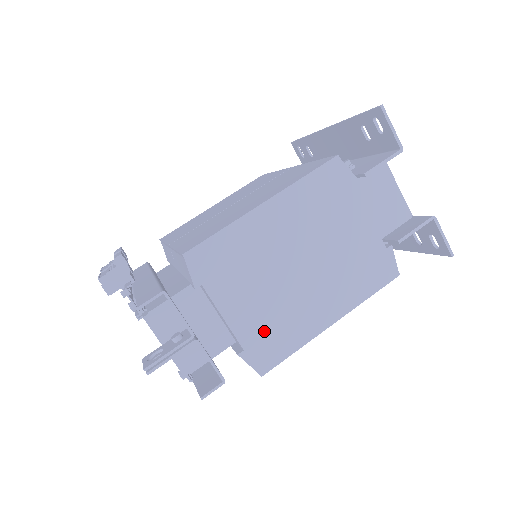
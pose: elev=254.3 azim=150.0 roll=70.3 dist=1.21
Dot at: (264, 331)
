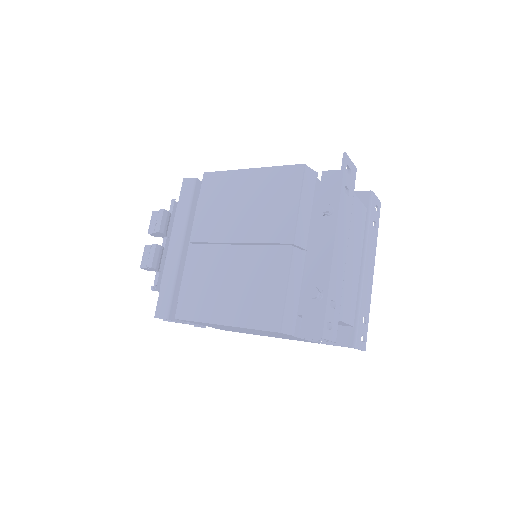
Dot at: occluded
